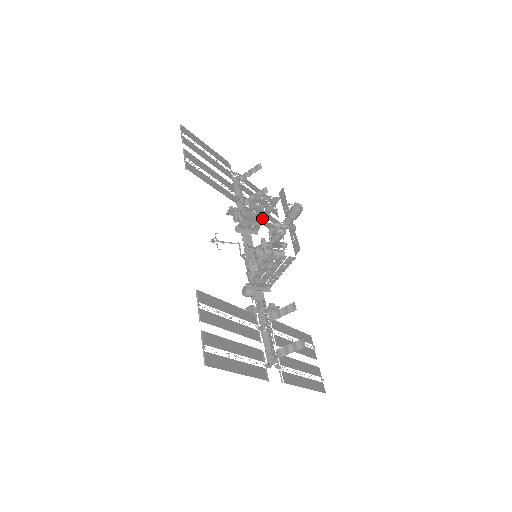
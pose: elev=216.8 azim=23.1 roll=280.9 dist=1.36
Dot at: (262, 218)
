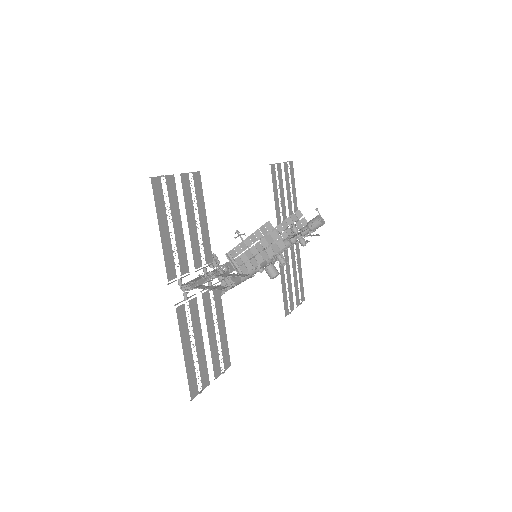
Dot at: occluded
